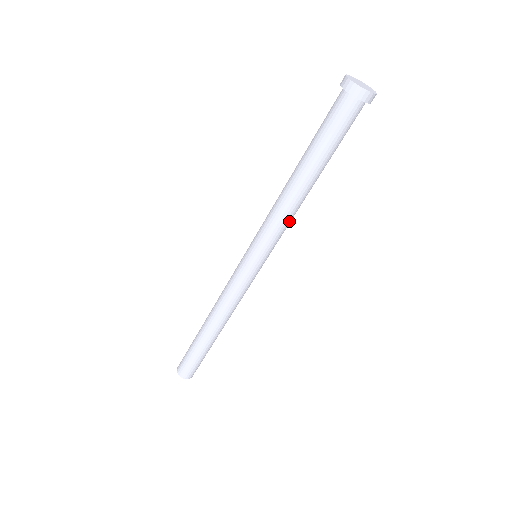
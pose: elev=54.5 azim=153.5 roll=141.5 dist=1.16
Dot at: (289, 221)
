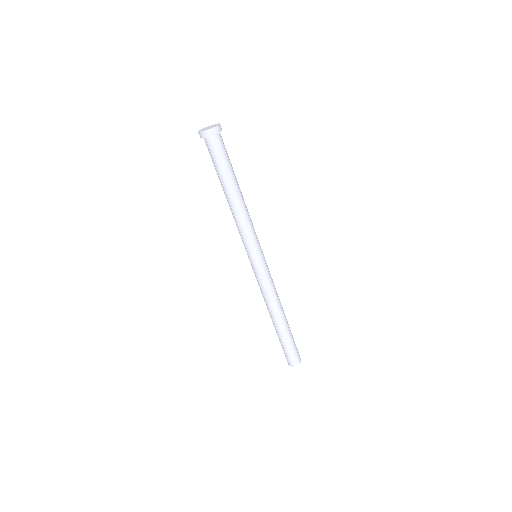
Dot at: occluded
